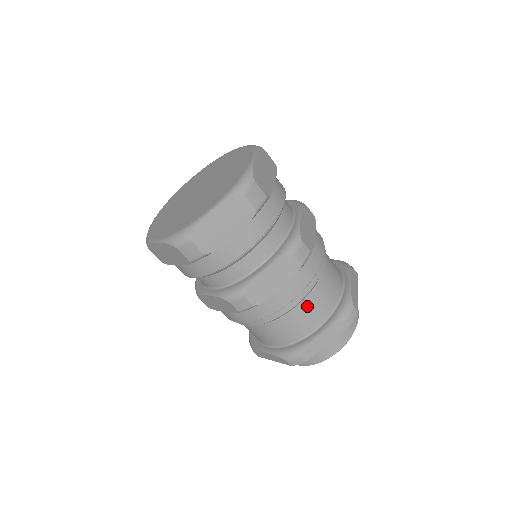
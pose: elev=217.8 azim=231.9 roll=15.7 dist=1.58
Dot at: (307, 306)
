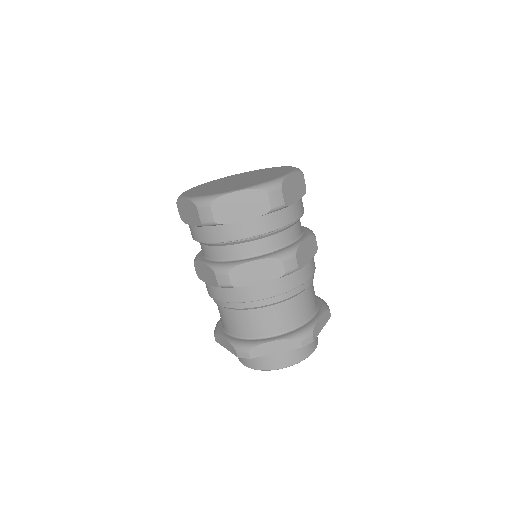
Dot at: (274, 312)
